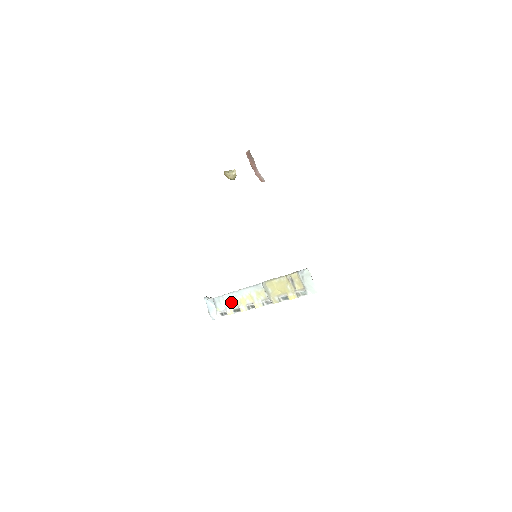
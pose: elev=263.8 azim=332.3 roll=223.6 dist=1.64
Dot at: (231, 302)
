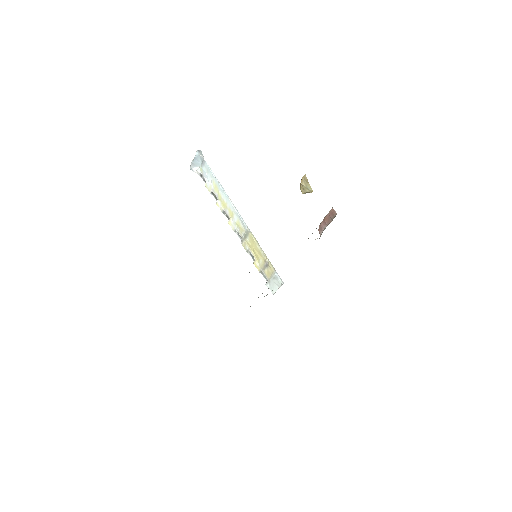
Dot at: (215, 187)
